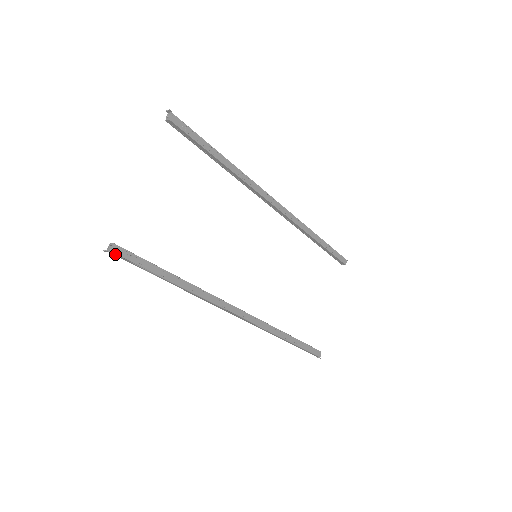
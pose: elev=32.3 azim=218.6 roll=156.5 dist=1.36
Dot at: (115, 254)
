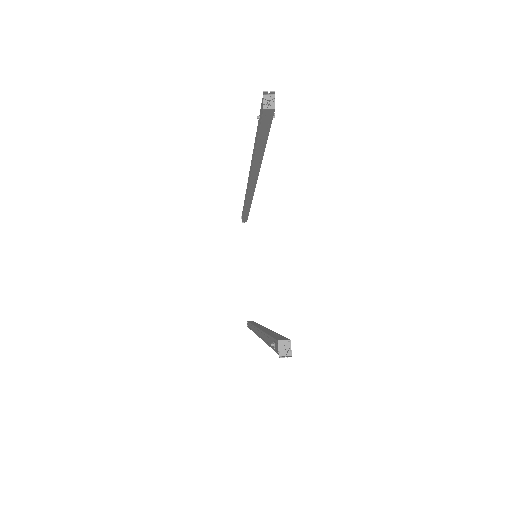
Dot at: (288, 353)
